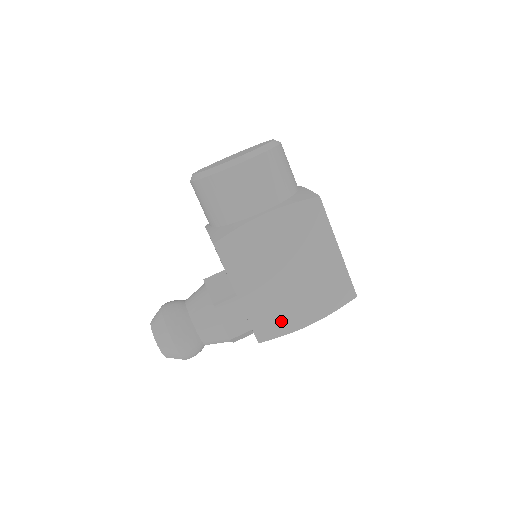
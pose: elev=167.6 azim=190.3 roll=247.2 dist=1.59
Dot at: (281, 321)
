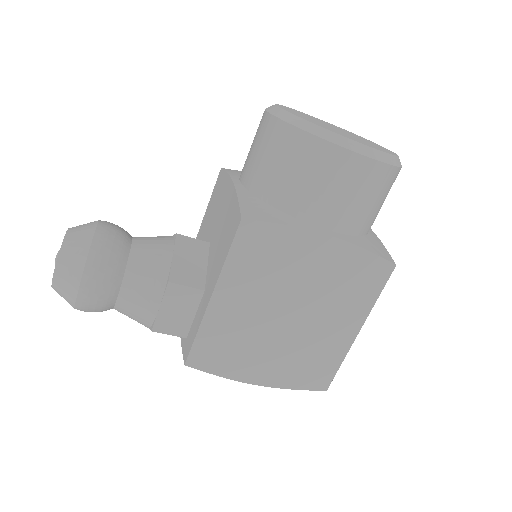
Dot at: (231, 360)
